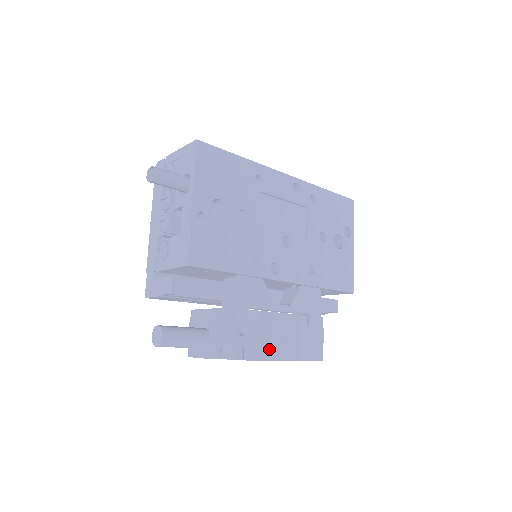
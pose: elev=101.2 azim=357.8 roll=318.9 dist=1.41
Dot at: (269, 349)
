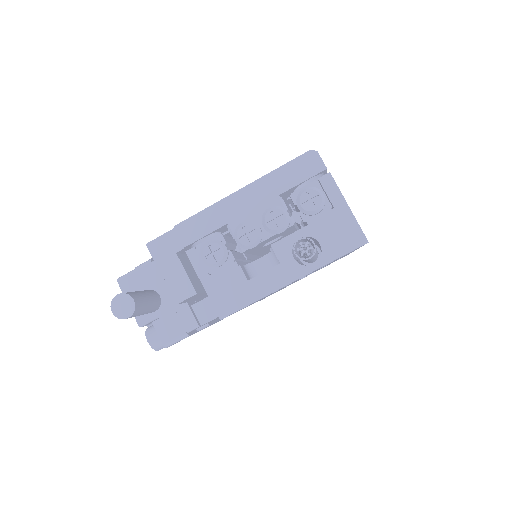
Dot at: occluded
